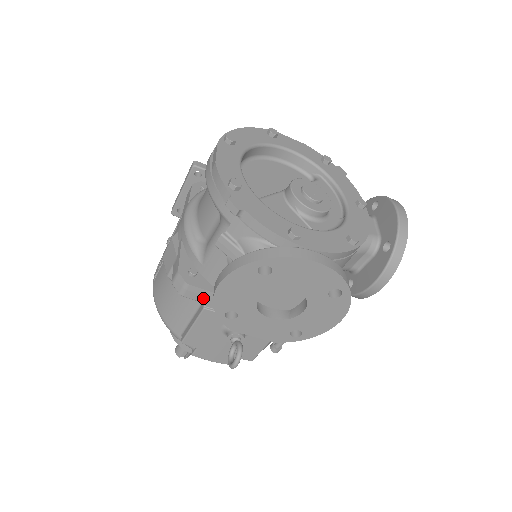
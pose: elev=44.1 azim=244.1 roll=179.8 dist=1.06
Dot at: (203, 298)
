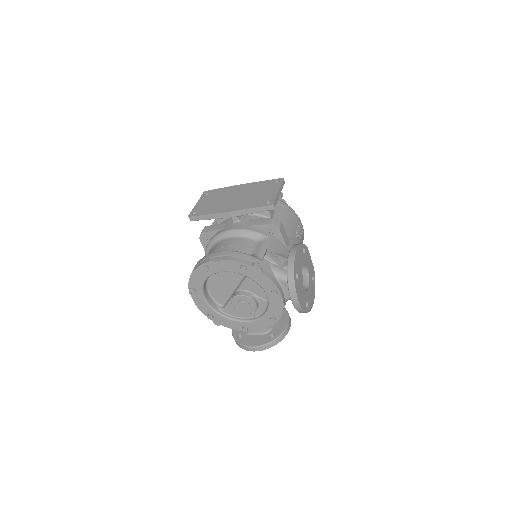
Dot at: occluded
